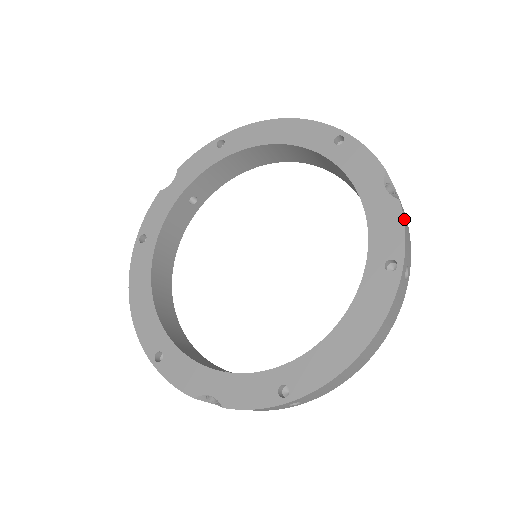
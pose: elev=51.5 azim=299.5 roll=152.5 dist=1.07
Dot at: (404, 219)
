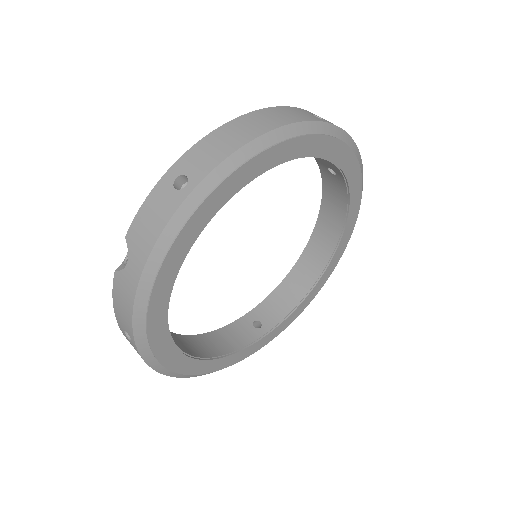
Dot at: occluded
